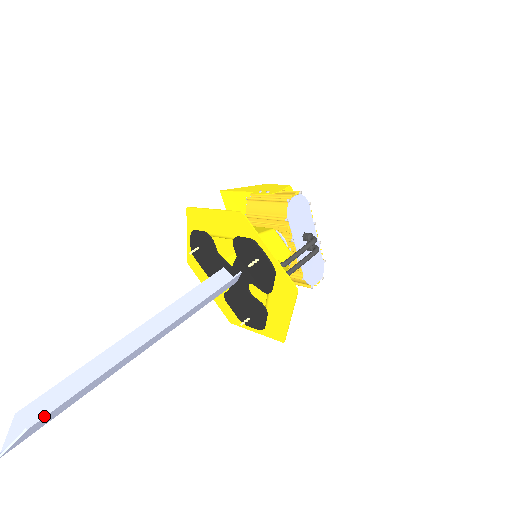
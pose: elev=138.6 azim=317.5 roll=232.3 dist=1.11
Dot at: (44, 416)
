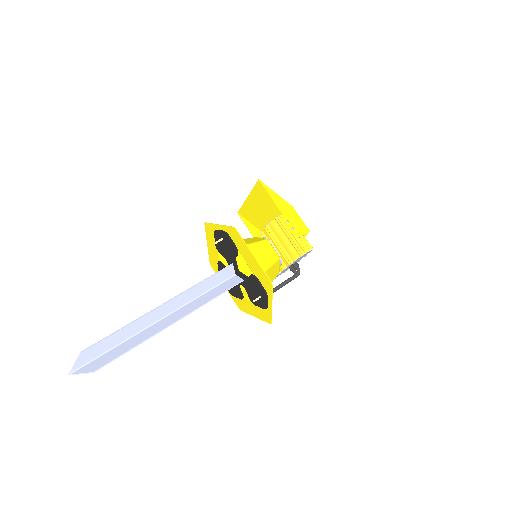
Dot at: occluded
